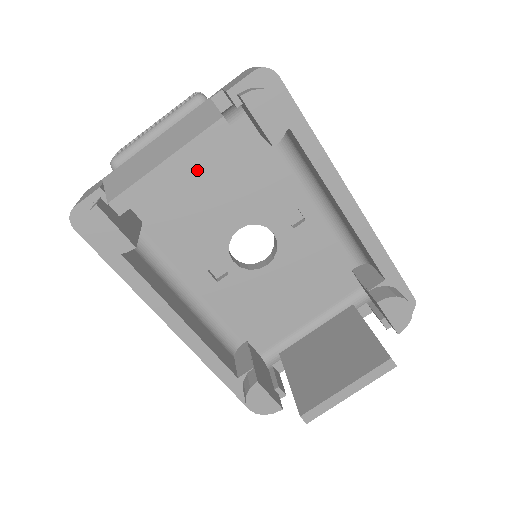
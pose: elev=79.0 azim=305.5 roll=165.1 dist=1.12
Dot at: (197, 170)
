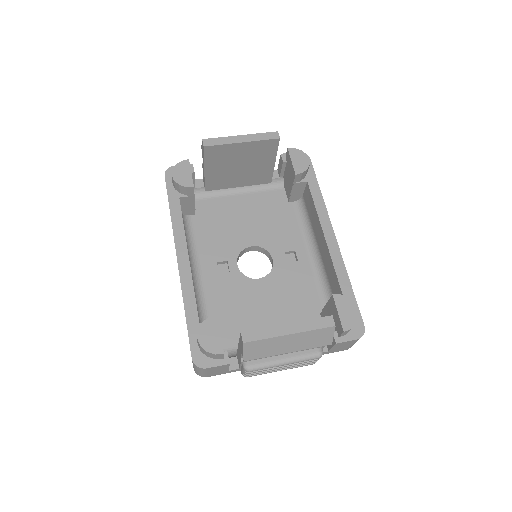
Dot at: (243, 203)
